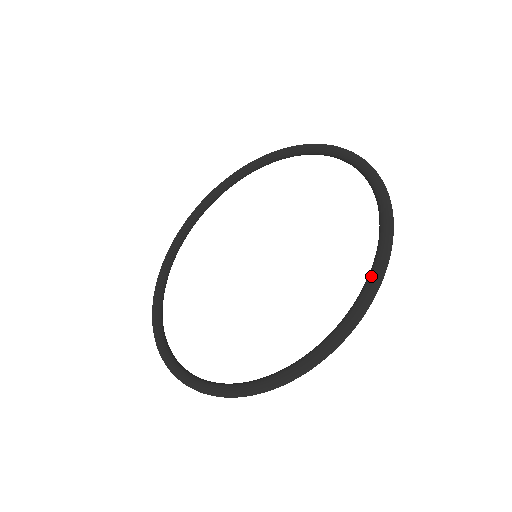
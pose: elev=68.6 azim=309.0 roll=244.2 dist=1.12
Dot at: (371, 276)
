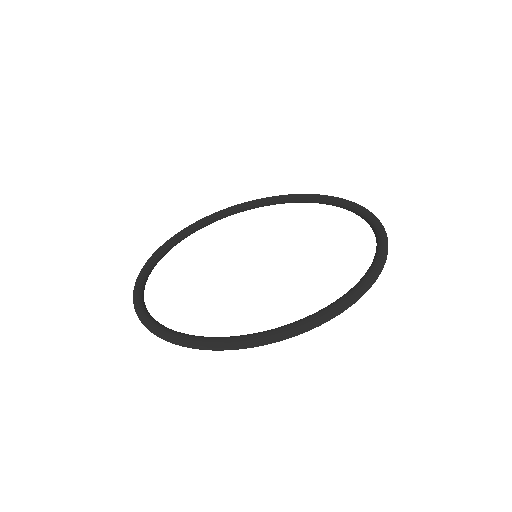
Dot at: (362, 280)
